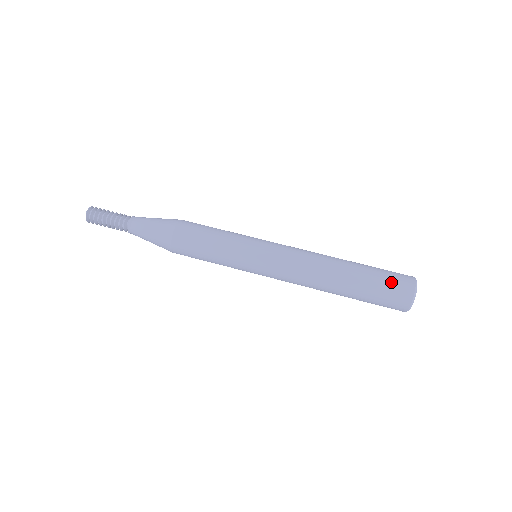
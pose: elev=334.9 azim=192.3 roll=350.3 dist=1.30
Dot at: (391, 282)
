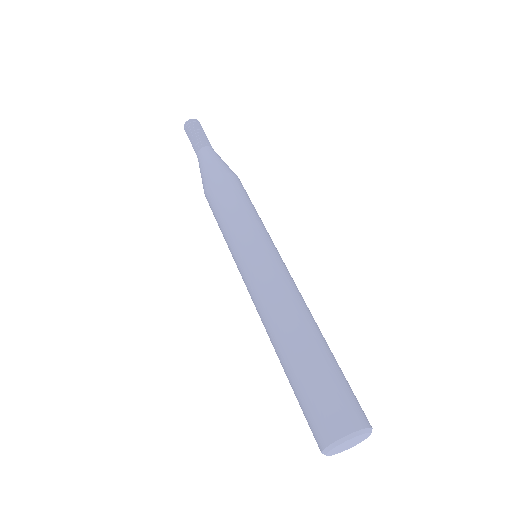
Dot at: (348, 393)
